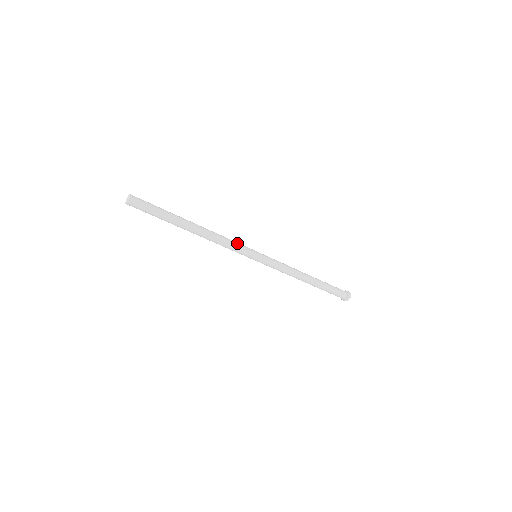
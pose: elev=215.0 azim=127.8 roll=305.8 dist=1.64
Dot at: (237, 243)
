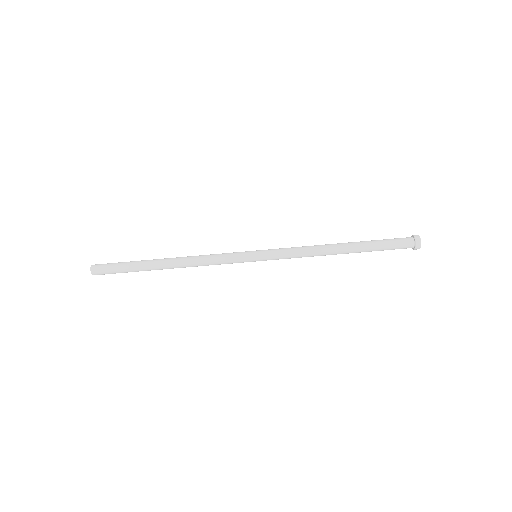
Dot at: (223, 254)
